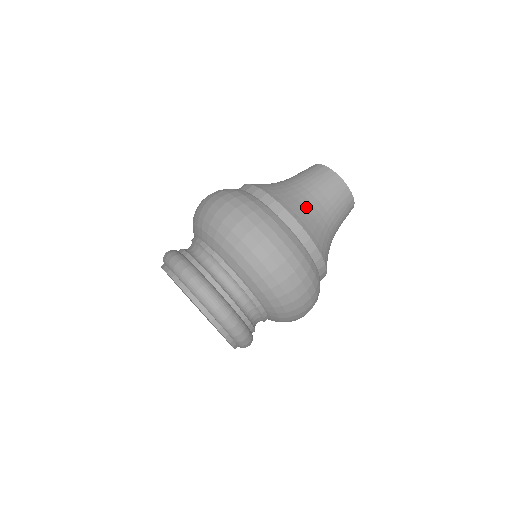
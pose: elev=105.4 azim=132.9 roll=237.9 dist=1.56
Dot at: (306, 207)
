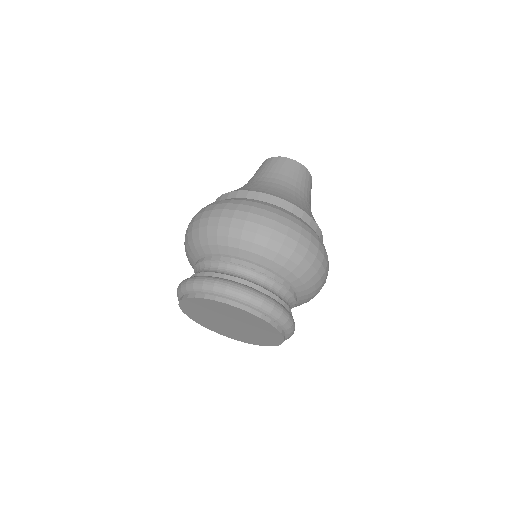
Dot at: (292, 194)
